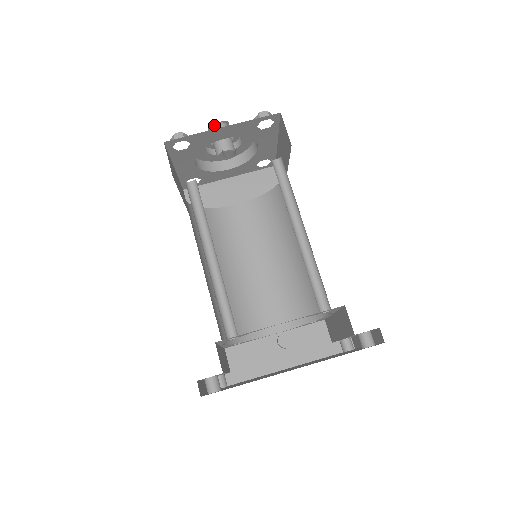
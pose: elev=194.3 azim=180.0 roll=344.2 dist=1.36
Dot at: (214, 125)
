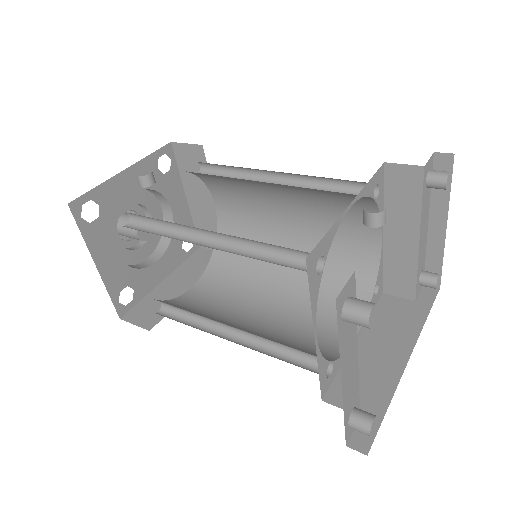
Dot at: occluded
